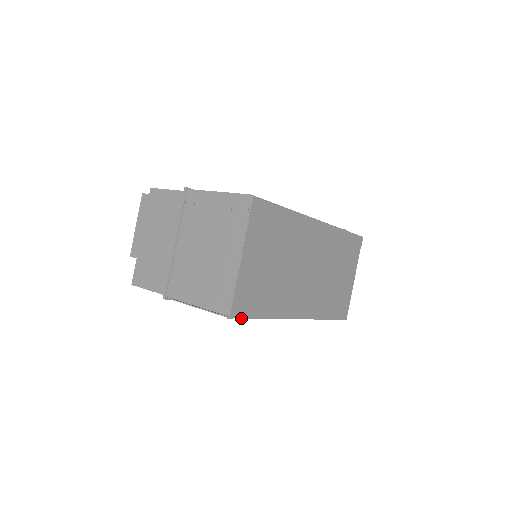
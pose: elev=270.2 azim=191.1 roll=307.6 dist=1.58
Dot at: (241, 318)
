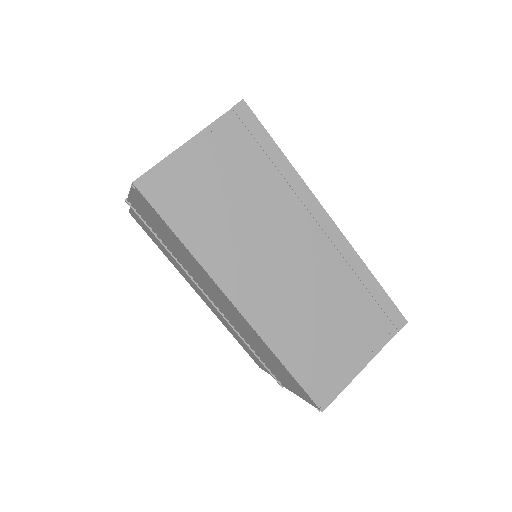
Dot at: (147, 200)
